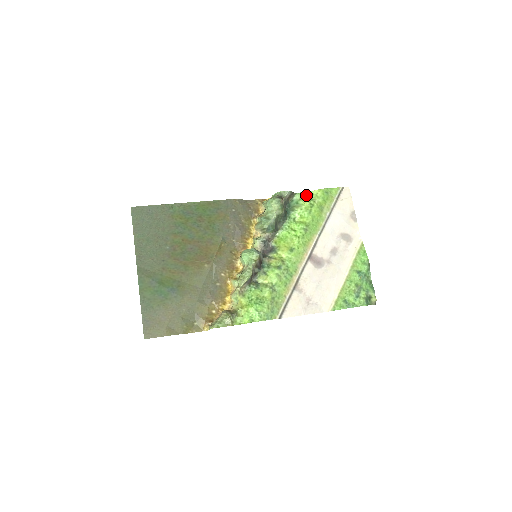
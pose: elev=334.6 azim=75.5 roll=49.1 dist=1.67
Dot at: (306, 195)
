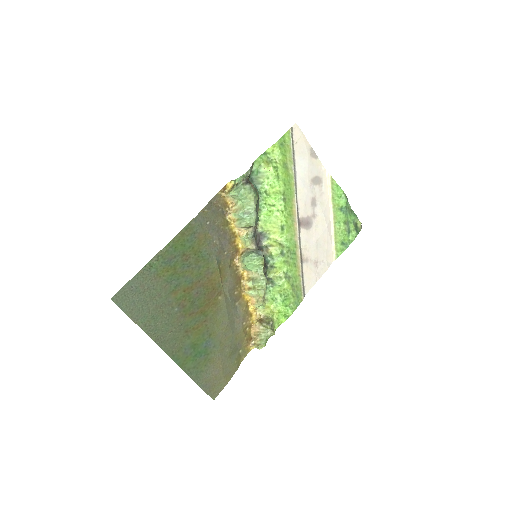
Dot at: (263, 158)
